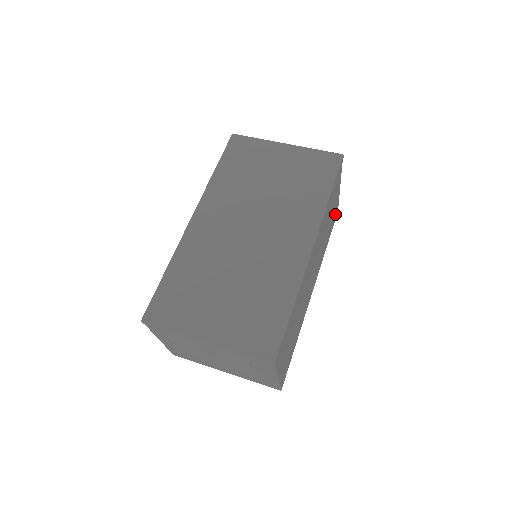
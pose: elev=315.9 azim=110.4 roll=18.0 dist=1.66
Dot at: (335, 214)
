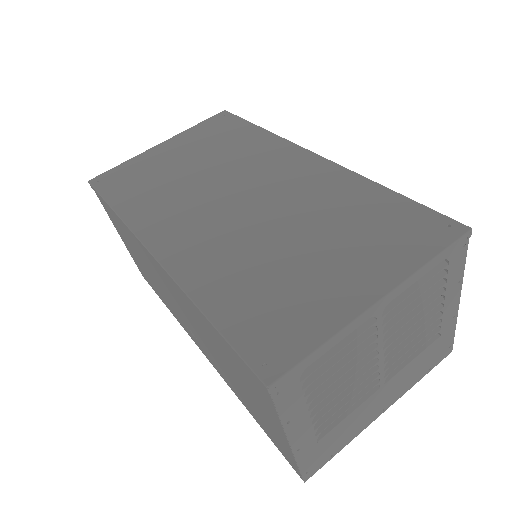
Dot at: occluded
